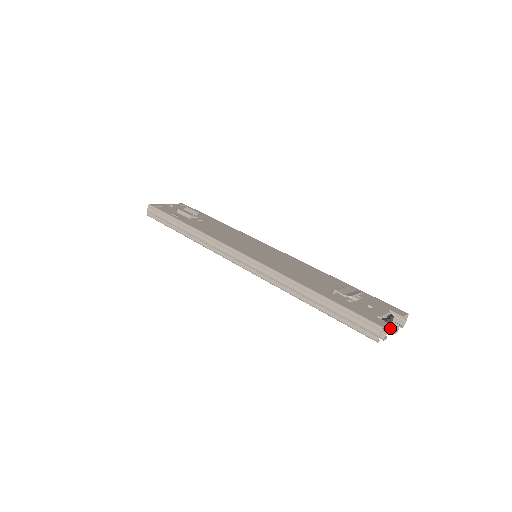
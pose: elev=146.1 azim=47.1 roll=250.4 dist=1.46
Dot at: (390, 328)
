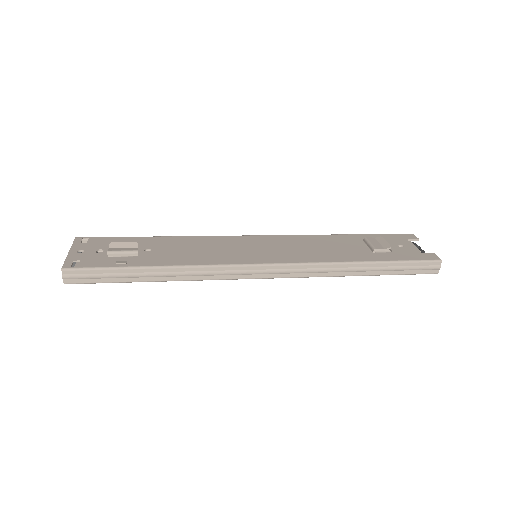
Dot at: occluded
